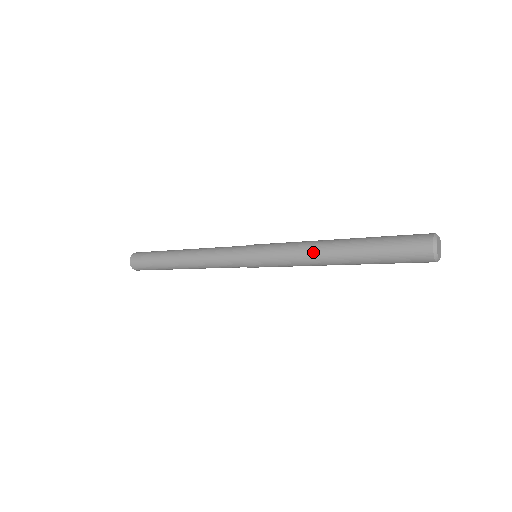
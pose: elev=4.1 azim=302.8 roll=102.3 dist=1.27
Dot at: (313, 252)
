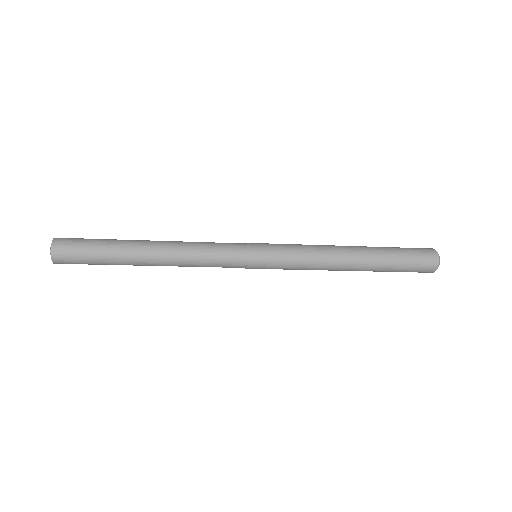
Dot at: (333, 262)
